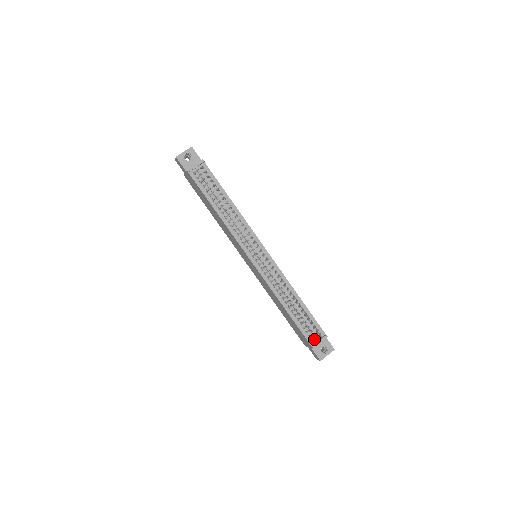
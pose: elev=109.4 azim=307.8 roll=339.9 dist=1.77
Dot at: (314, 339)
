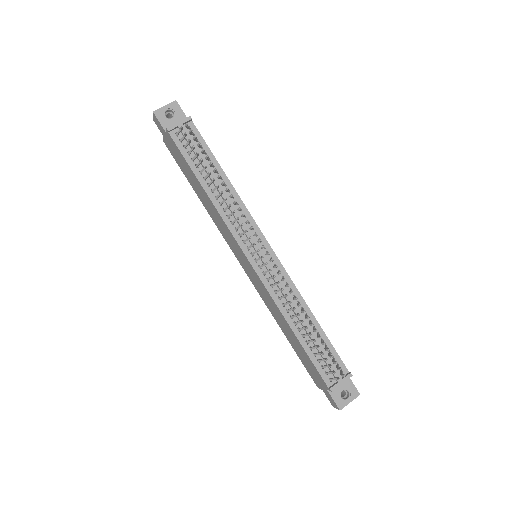
Dot at: (333, 378)
